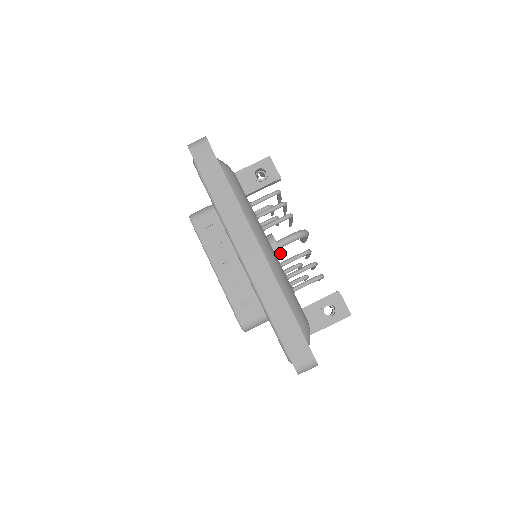
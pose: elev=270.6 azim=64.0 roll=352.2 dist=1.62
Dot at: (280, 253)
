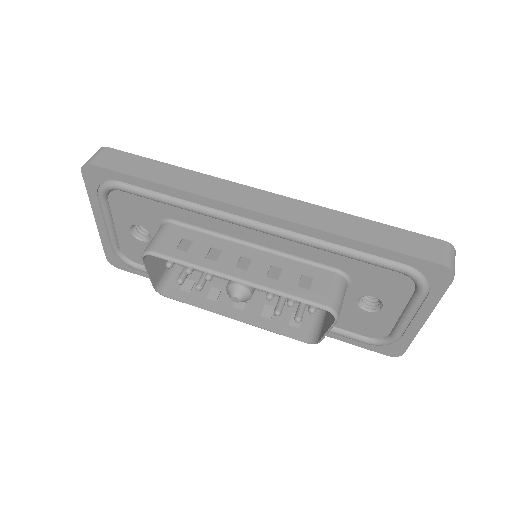
Dot at: occluded
